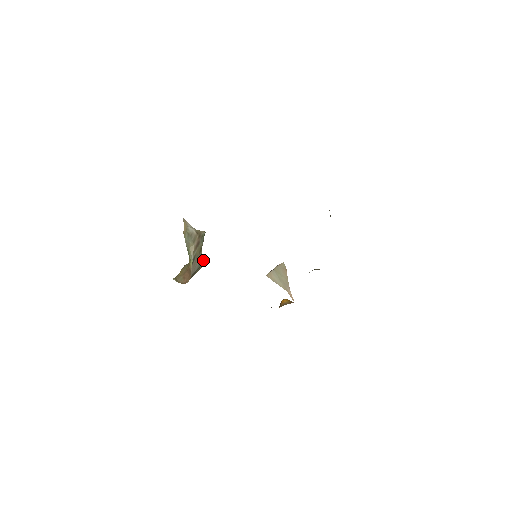
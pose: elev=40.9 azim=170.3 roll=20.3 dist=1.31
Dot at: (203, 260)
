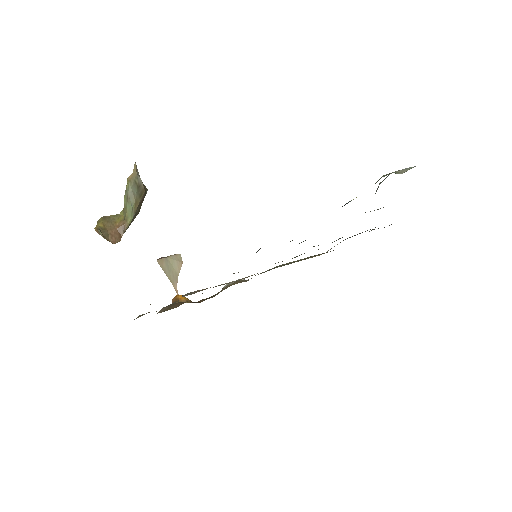
Dot at: occluded
